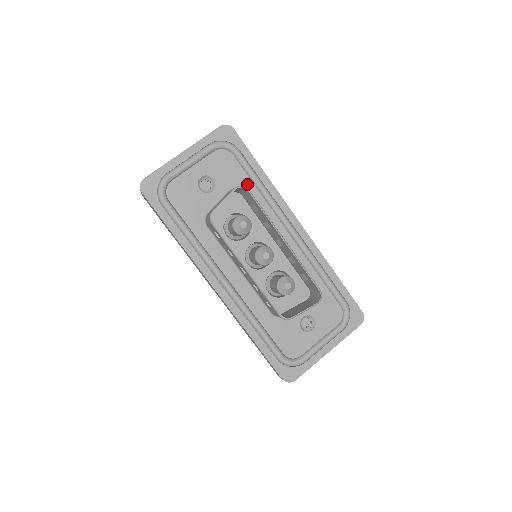
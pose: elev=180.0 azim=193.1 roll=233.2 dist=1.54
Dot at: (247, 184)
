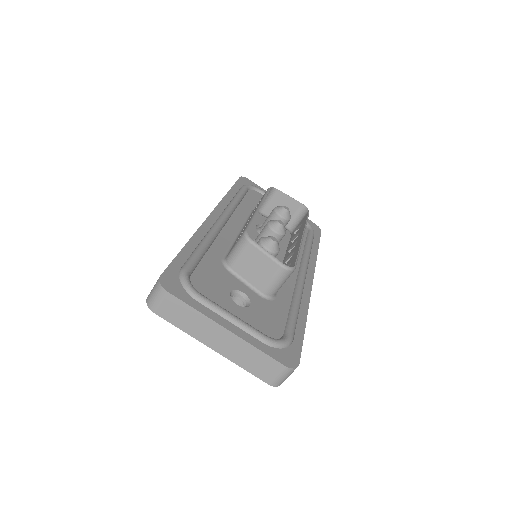
Dot at: occluded
